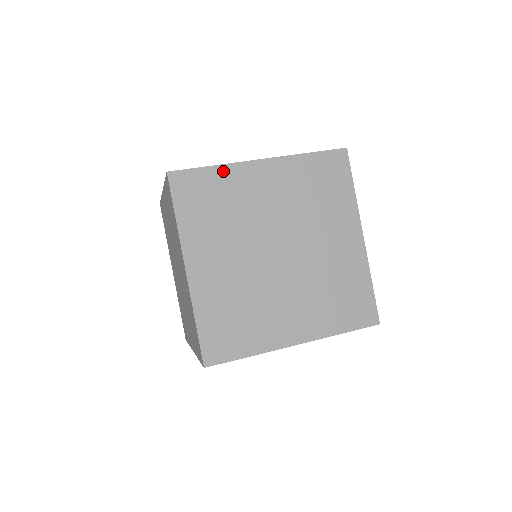
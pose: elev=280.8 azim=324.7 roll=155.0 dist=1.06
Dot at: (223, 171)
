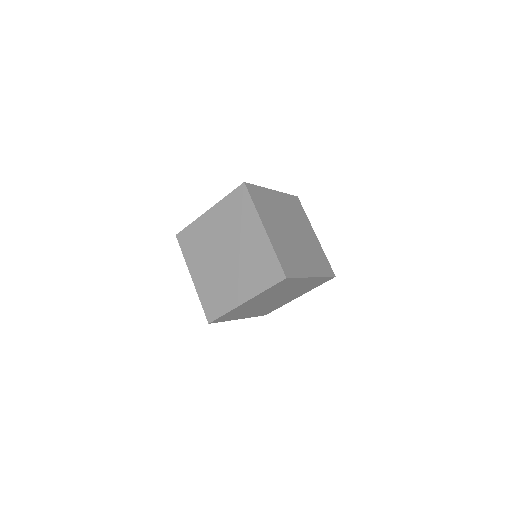
Dot at: (300, 279)
